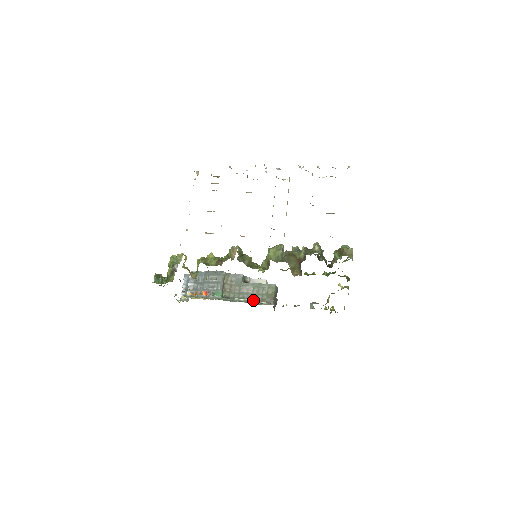
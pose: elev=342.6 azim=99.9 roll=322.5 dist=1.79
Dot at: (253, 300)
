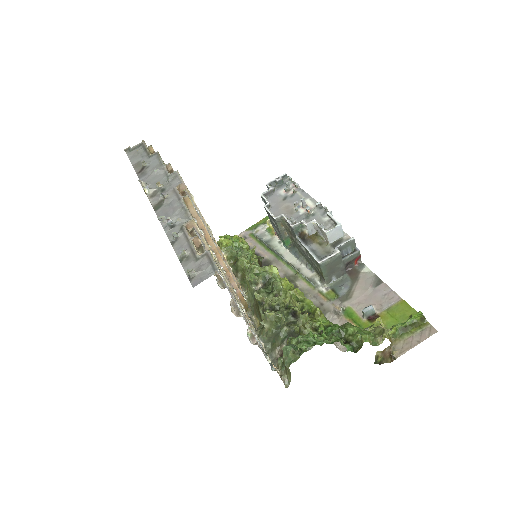
Dot at: (311, 265)
